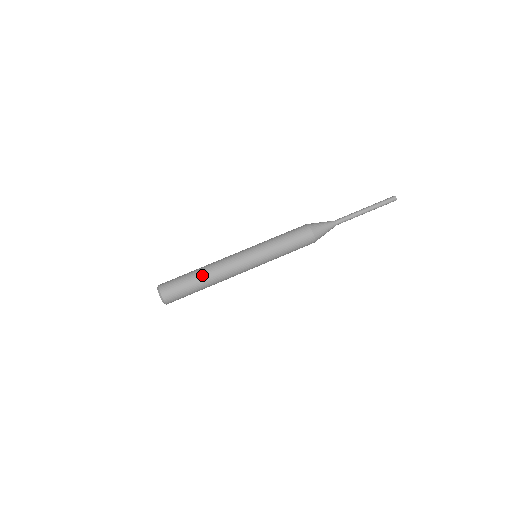
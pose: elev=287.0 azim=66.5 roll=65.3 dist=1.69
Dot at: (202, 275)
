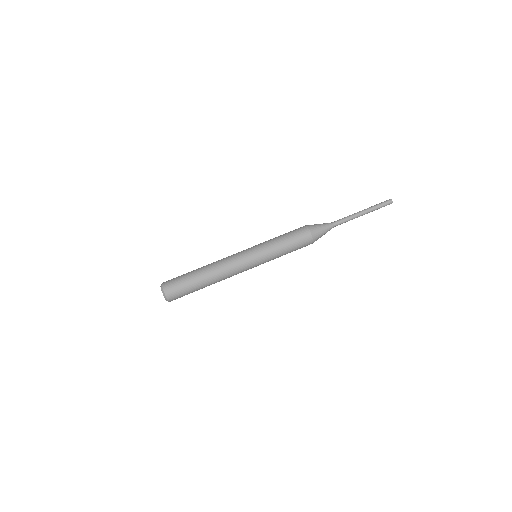
Dot at: (205, 278)
